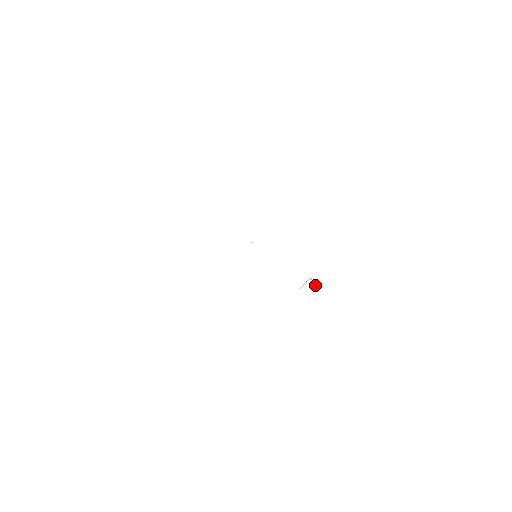
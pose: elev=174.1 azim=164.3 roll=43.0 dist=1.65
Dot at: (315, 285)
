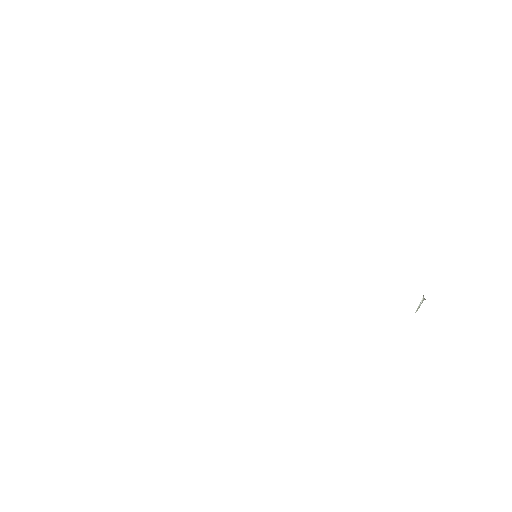
Dot at: occluded
